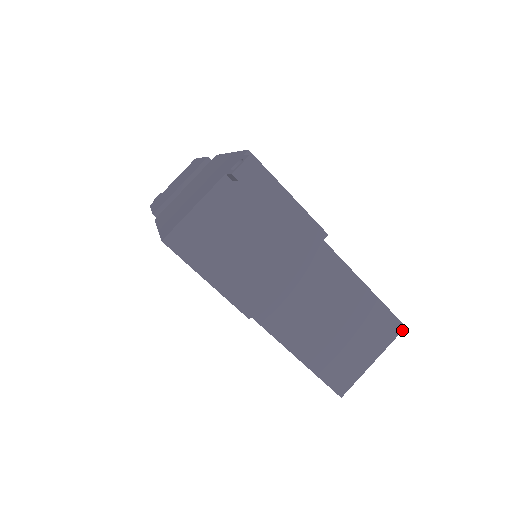
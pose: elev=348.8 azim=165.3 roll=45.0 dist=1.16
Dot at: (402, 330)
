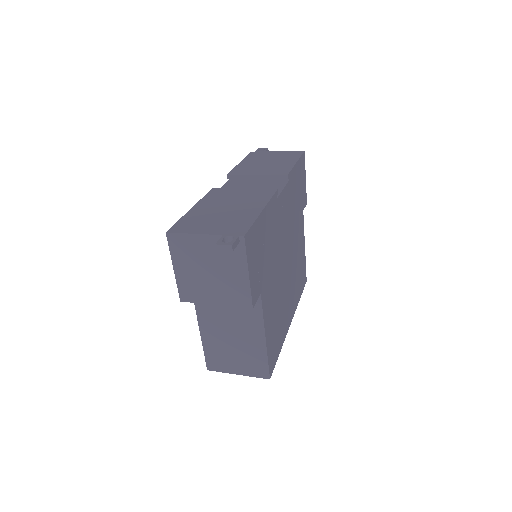
Dot at: (267, 378)
